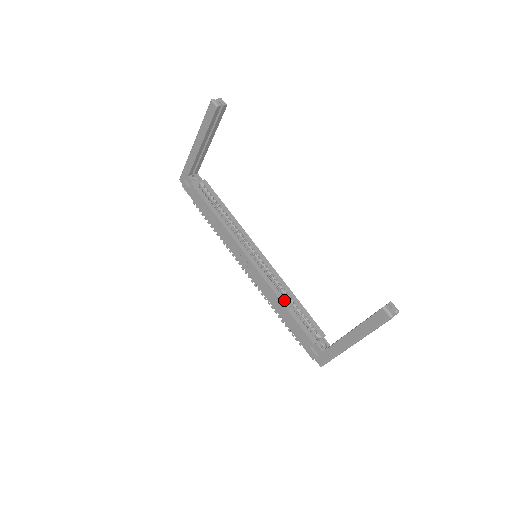
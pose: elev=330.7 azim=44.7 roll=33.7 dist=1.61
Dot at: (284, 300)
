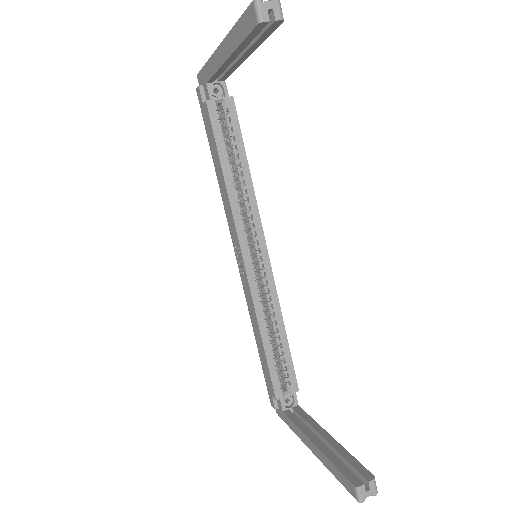
Dot at: (265, 332)
